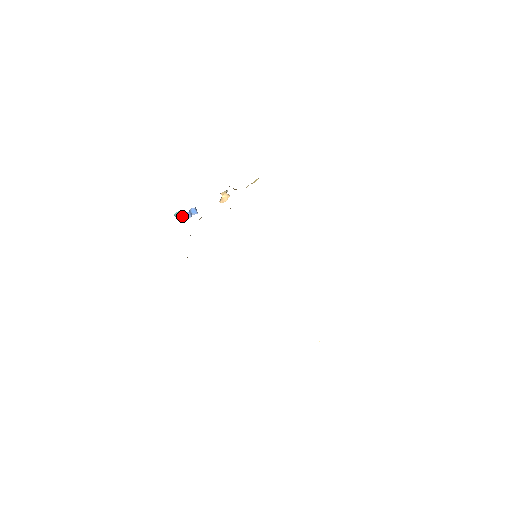
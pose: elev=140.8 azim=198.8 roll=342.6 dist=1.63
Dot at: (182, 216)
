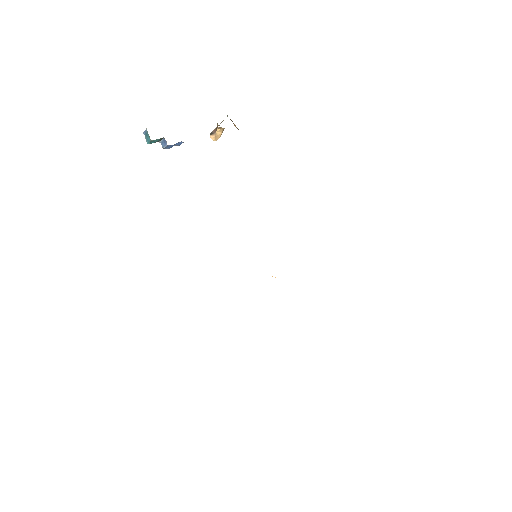
Dot at: (157, 141)
